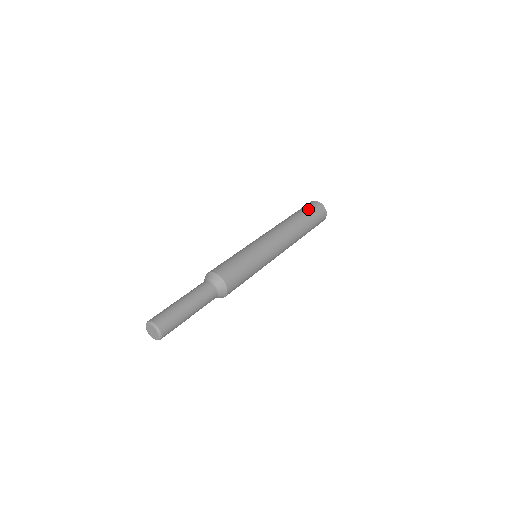
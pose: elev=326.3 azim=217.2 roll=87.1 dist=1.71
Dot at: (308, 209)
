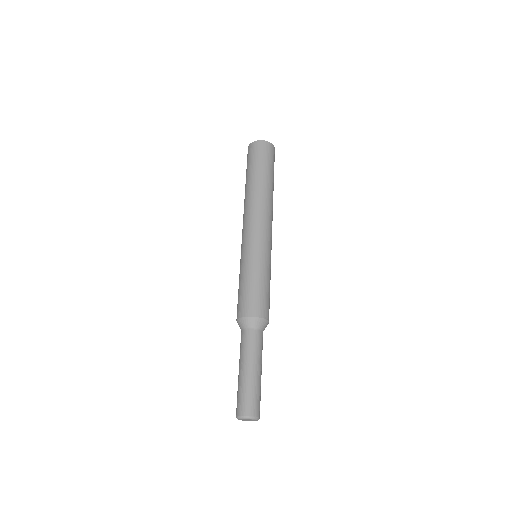
Dot at: (258, 160)
